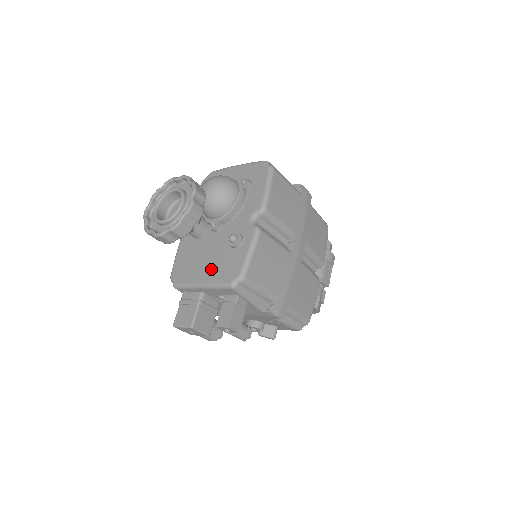
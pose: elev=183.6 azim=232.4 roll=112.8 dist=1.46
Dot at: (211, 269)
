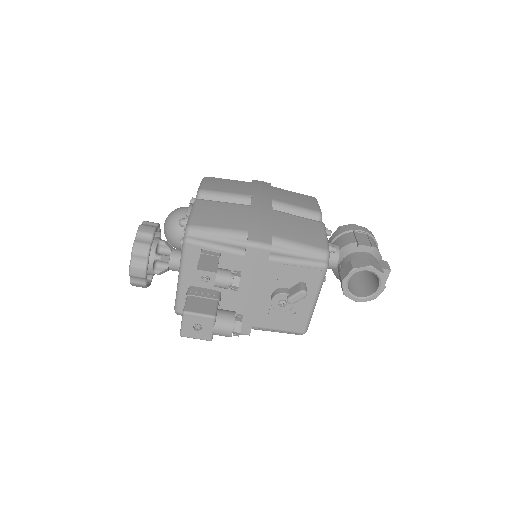
Dot at: occluded
